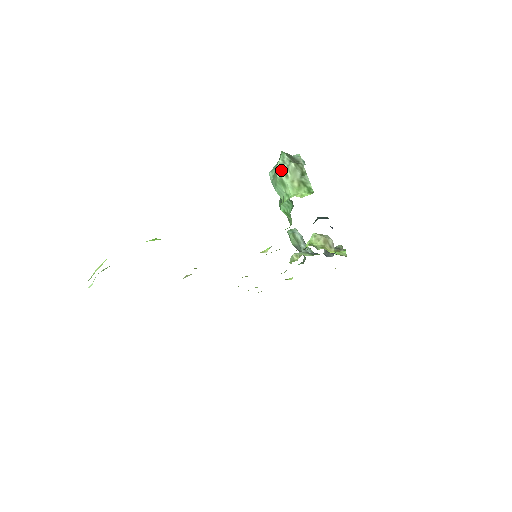
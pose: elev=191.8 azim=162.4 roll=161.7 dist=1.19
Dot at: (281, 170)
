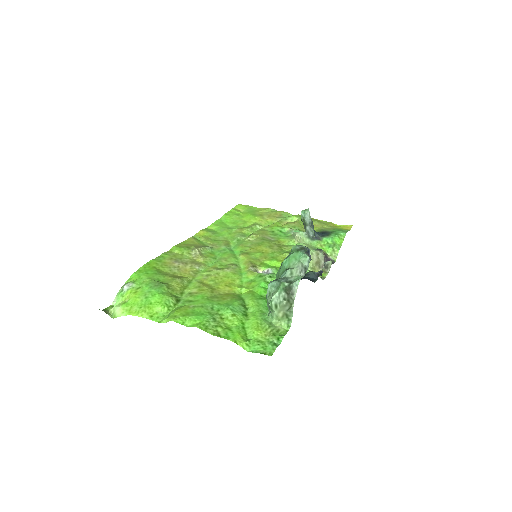
Dot at: (274, 302)
